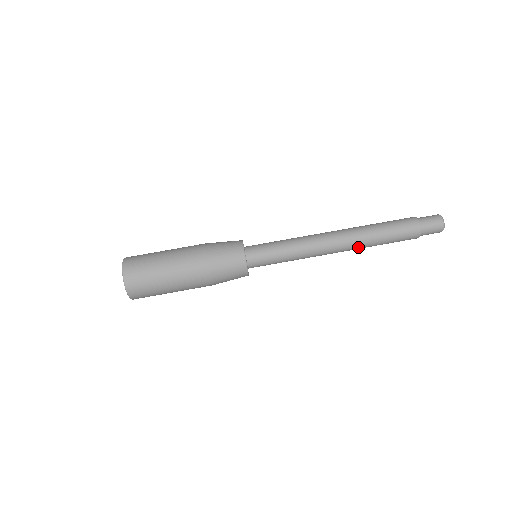
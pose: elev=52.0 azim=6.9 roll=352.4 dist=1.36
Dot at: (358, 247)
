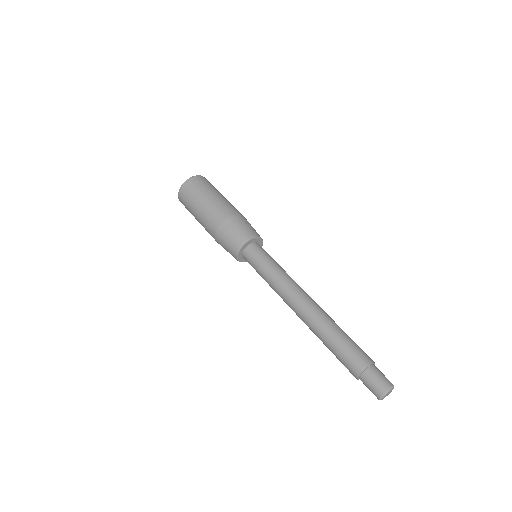
Dot at: (313, 324)
